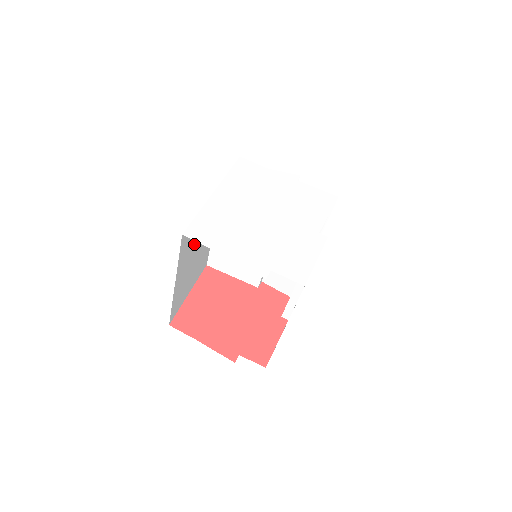
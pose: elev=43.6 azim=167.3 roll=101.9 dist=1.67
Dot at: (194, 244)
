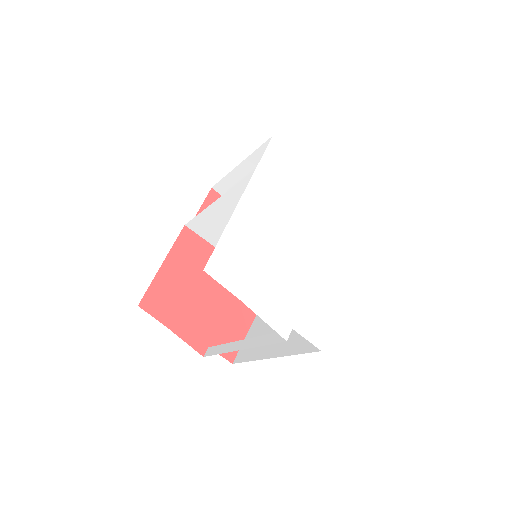
Dot at: occluded
